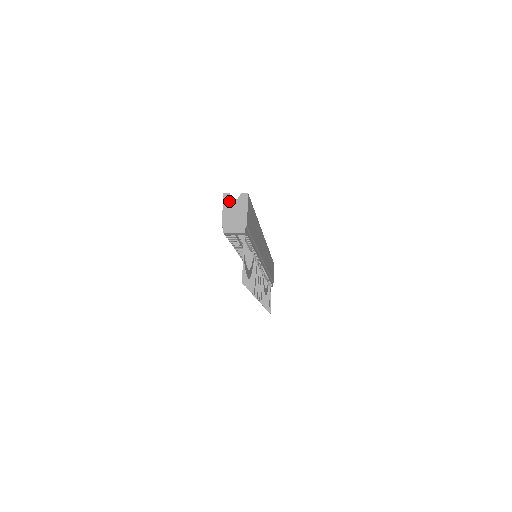
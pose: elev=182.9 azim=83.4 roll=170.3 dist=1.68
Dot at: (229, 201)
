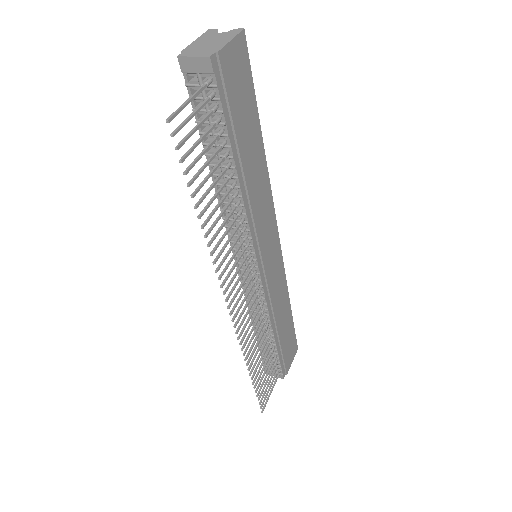
Dot at: (211, 34)
